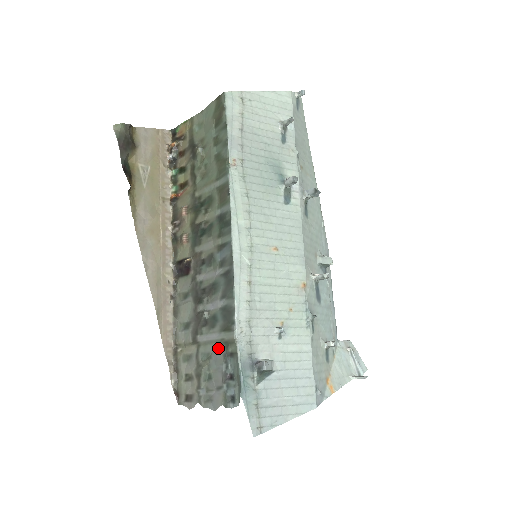
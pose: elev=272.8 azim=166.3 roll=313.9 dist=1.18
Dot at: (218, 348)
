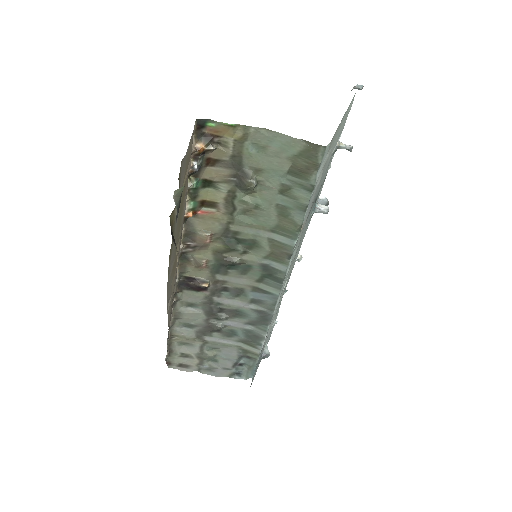
Dot at: (232, 350)
